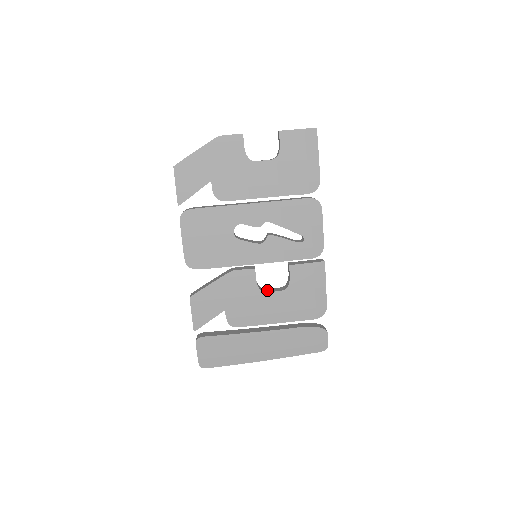
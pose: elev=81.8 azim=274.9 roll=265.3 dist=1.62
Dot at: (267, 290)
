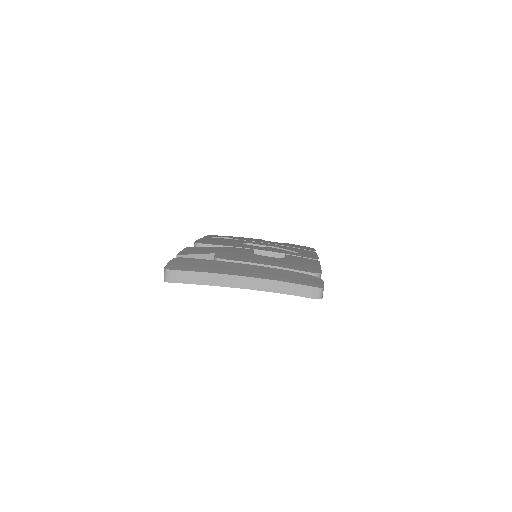
Dot at: occluded
